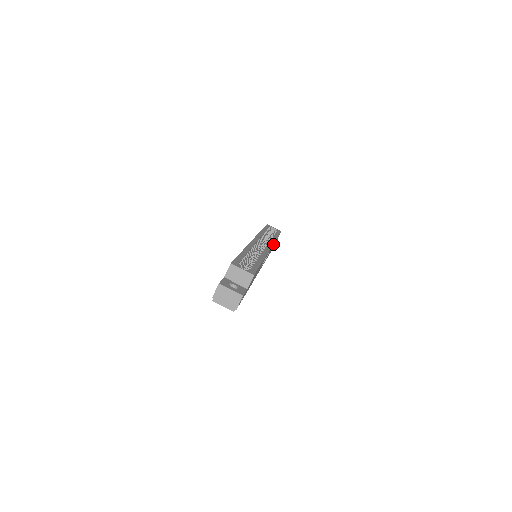
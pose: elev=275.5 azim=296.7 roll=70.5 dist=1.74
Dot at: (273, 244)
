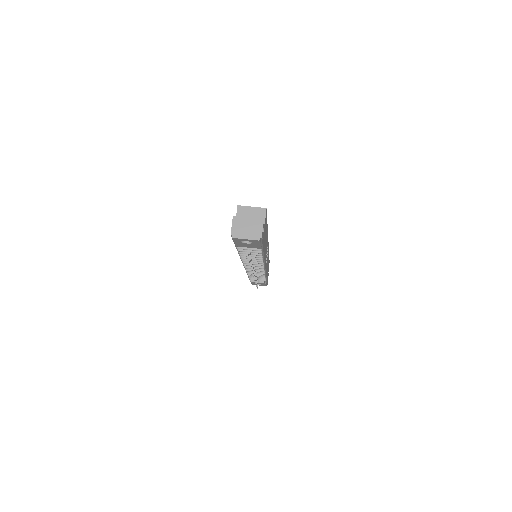
Dot at: (268, 252)
